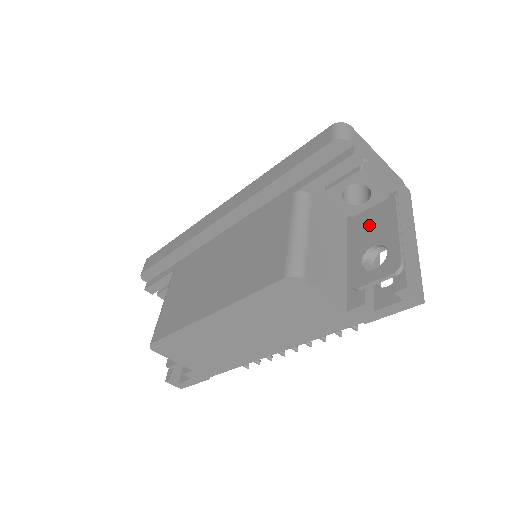
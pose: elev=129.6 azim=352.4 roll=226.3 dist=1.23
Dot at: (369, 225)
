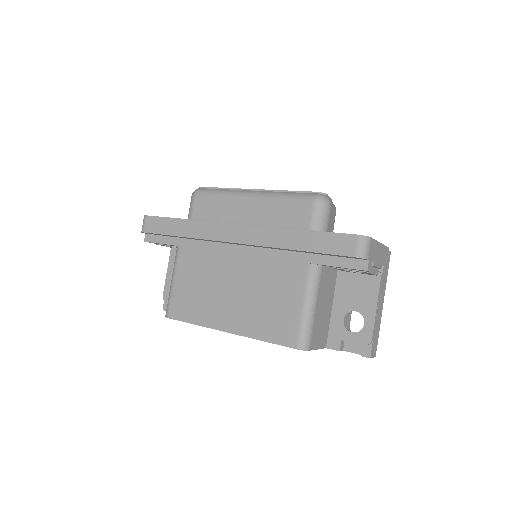
Dot at: (356, 289)
